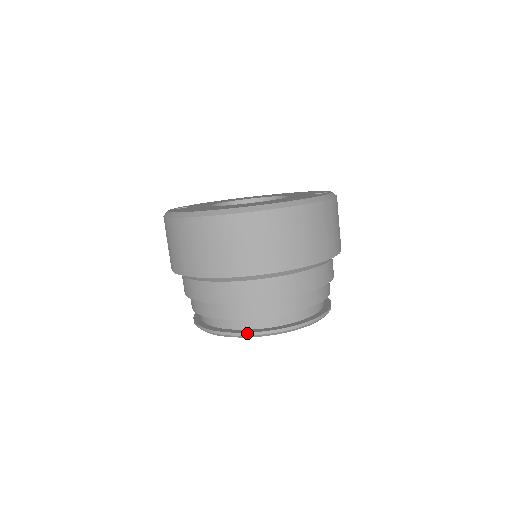
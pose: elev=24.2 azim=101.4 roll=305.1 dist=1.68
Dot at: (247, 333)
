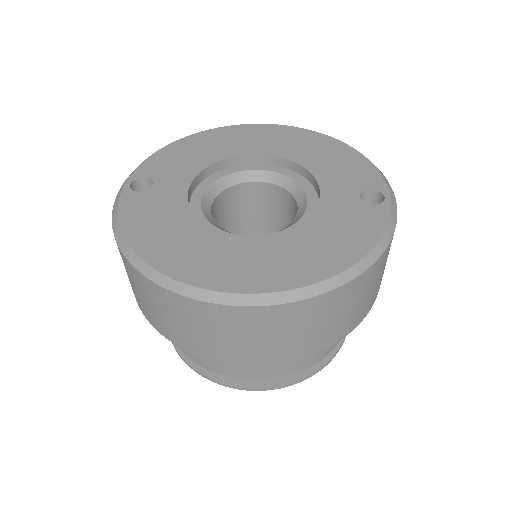
Dot at: (241, 388)
